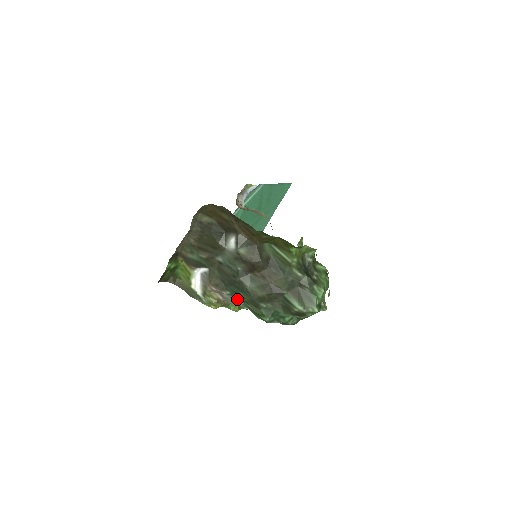
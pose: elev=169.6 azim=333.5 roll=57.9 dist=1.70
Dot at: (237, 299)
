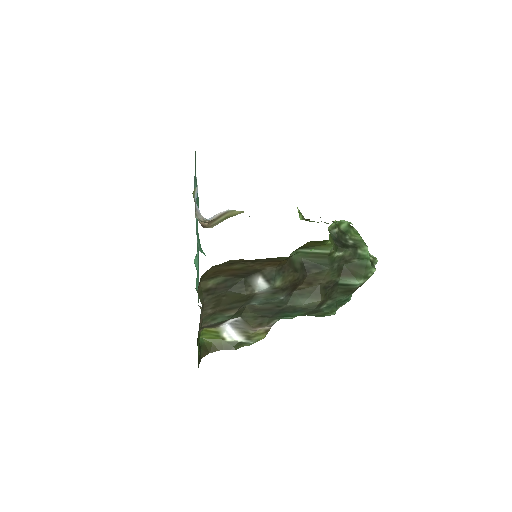
Dot at: occluded
